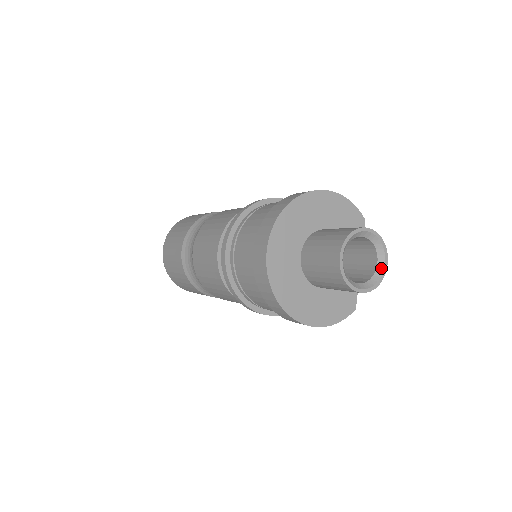
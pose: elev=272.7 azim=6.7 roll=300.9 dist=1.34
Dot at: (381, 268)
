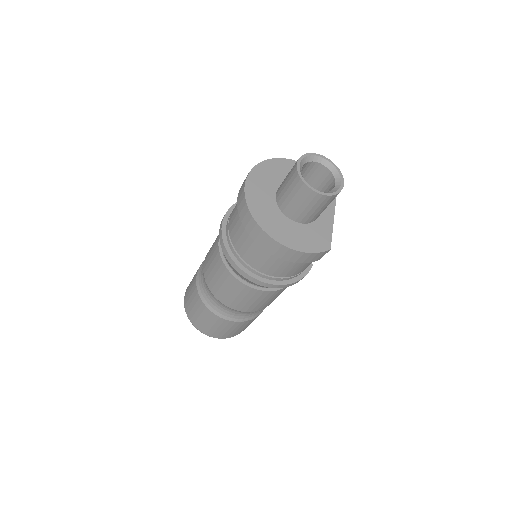
Dot at: (338, 186)
